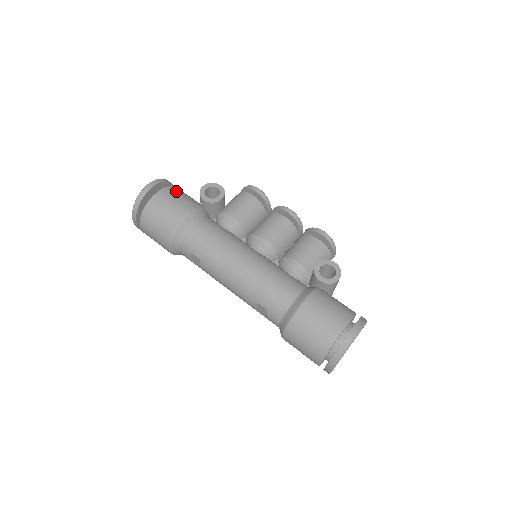
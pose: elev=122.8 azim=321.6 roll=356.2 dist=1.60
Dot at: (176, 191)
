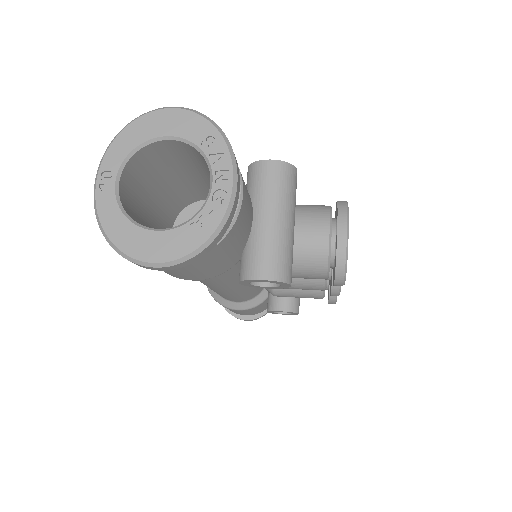
Dot at: occluded
